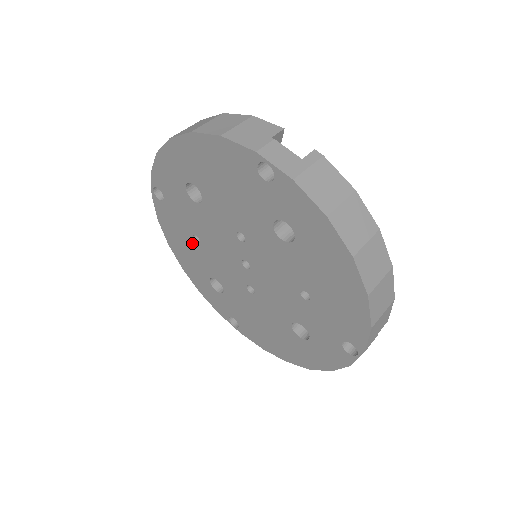
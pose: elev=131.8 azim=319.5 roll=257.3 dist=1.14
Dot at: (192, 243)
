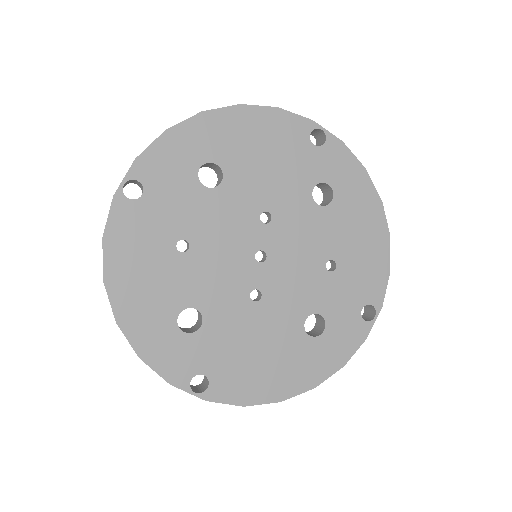
Dot at: (169, 257)
